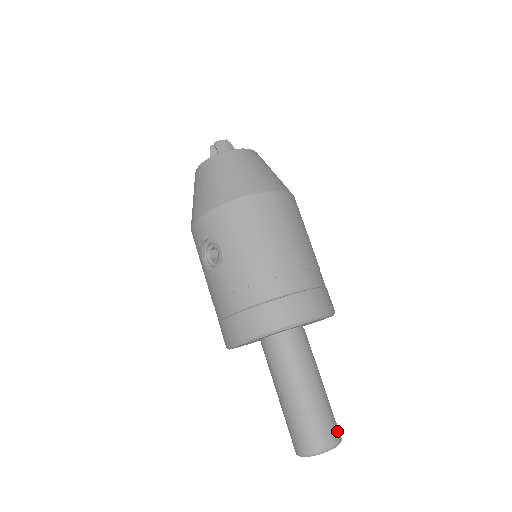
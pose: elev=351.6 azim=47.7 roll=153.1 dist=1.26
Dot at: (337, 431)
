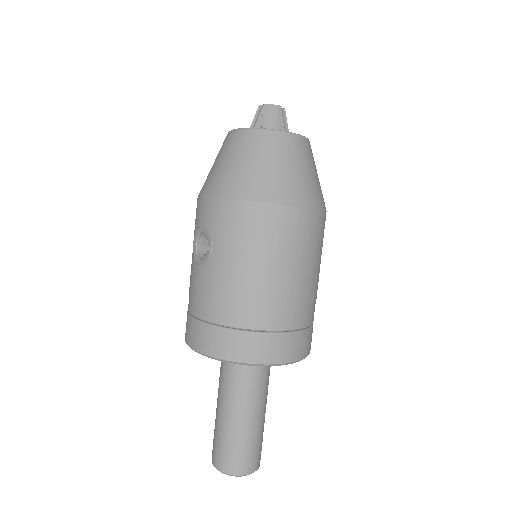
Dot at: (257, 461)
